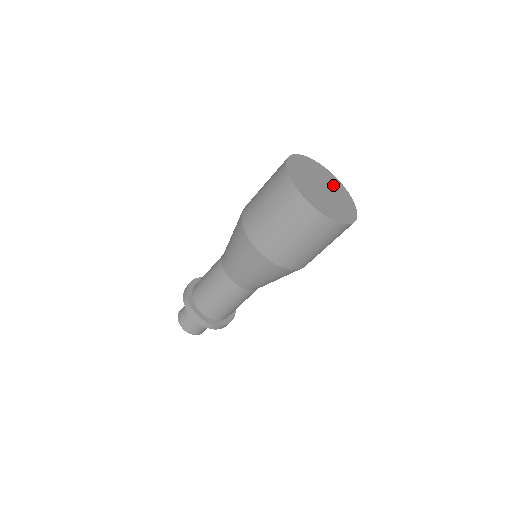
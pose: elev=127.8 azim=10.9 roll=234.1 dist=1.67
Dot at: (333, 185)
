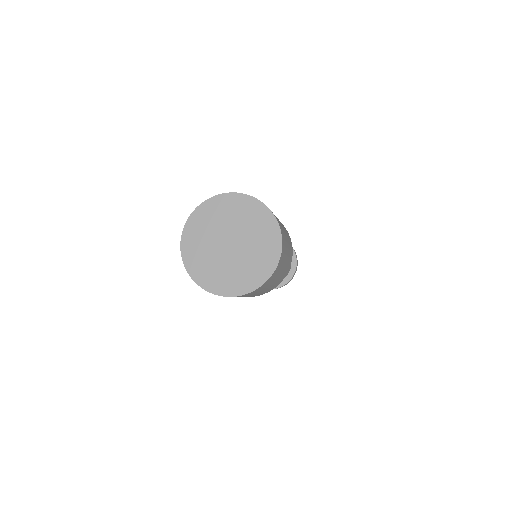
Dot at: (256, 234)
